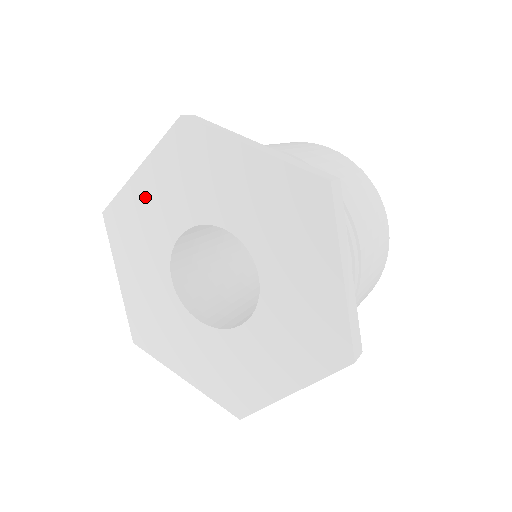
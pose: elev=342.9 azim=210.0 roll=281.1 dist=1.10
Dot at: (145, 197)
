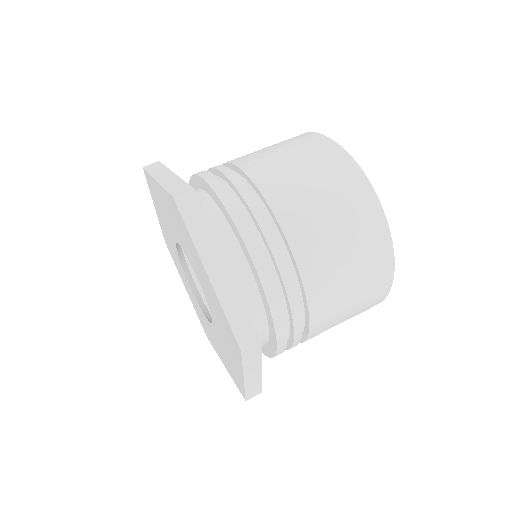
Dot at: (161, 199)
